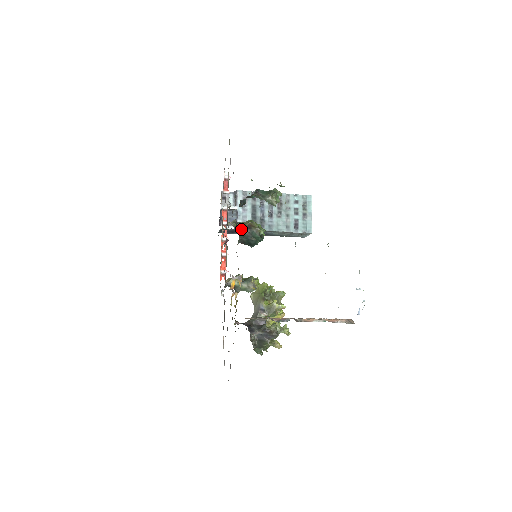
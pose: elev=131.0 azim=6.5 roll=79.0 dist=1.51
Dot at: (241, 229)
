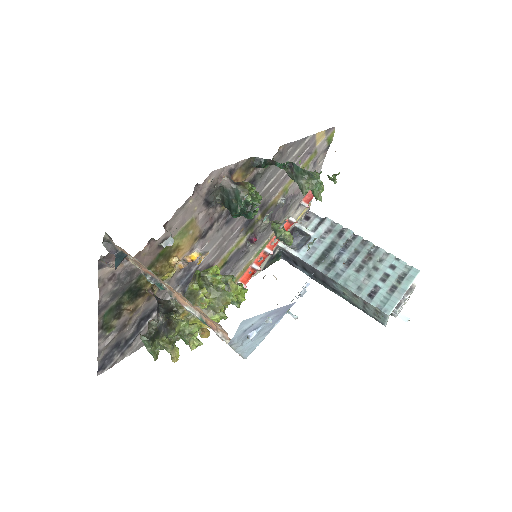
Dot at: (221, 174)
